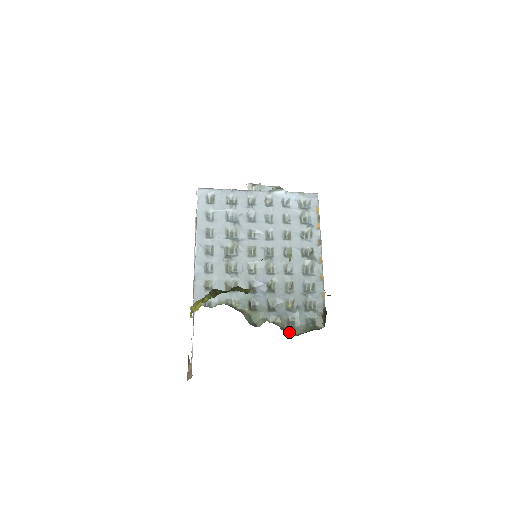
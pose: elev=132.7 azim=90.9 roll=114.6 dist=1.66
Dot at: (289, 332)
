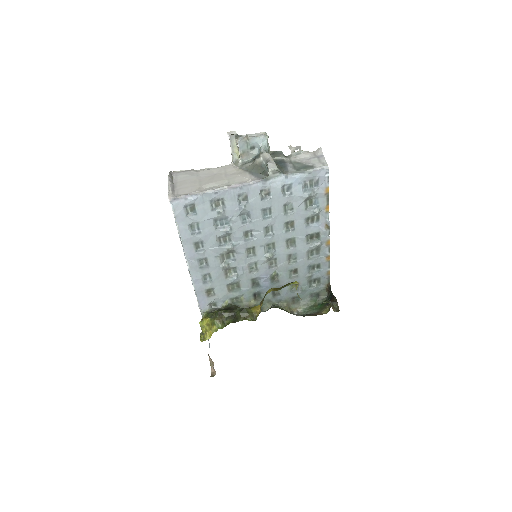
Dot at: (294, 308)
